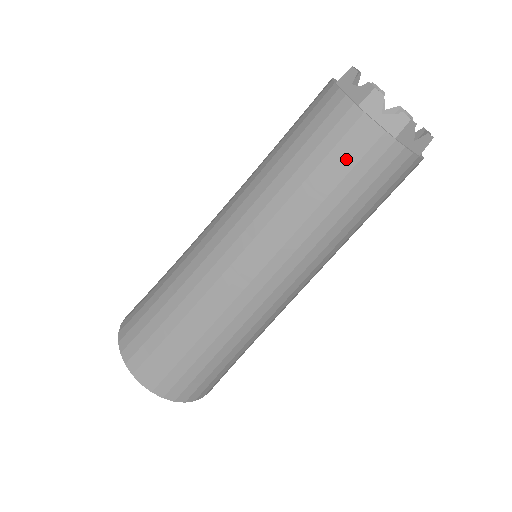
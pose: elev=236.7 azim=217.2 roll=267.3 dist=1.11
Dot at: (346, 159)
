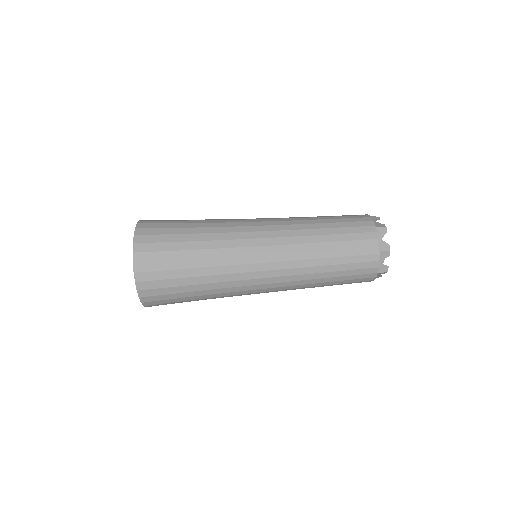
Dot at: (349, 219)
